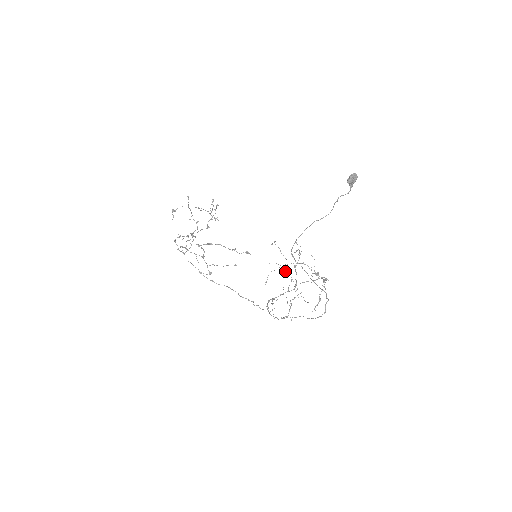
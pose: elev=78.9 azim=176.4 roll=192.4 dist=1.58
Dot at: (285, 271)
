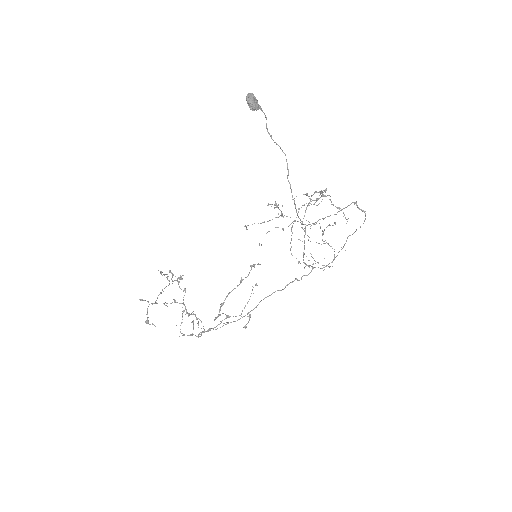
Dot at: occluded
